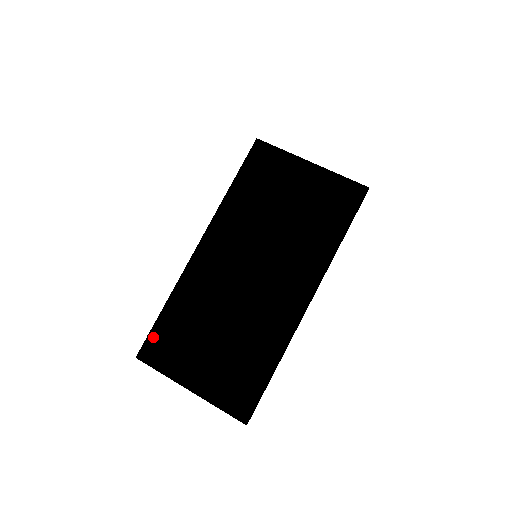
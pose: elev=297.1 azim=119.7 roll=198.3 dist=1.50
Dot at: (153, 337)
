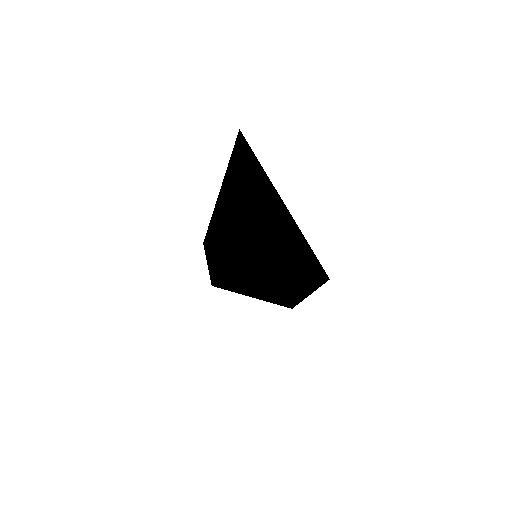
Dot at: (215, 284)
